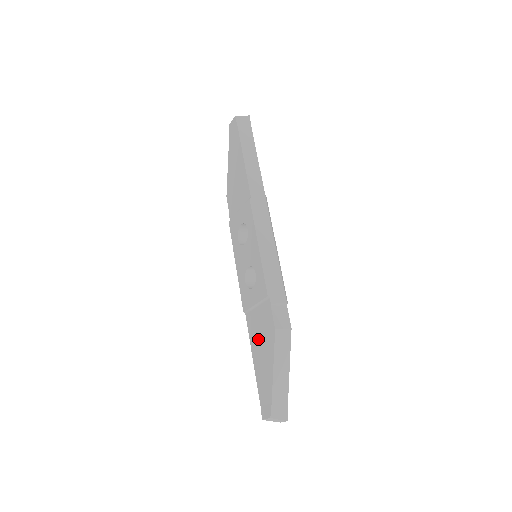
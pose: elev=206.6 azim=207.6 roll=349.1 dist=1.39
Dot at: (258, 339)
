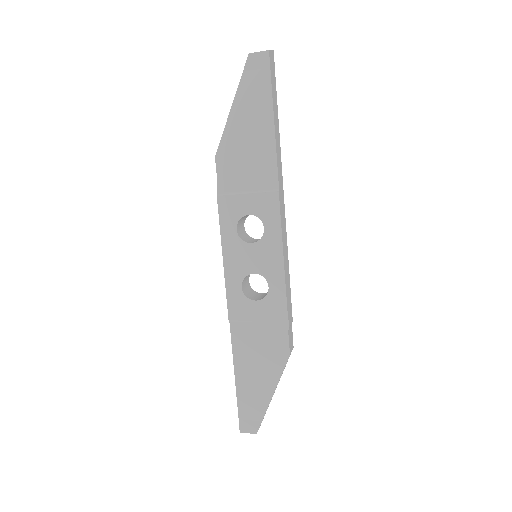
Dot at: (252, 356)
